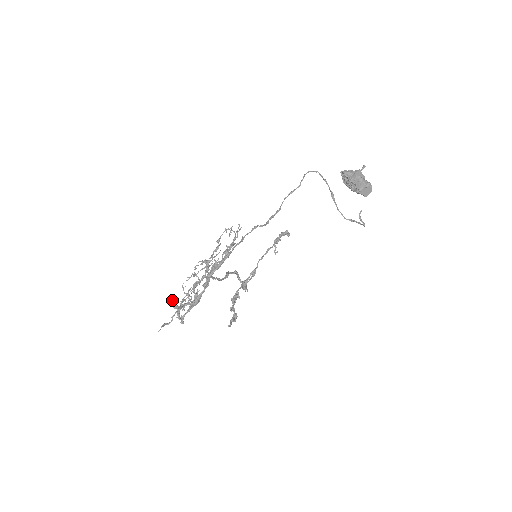
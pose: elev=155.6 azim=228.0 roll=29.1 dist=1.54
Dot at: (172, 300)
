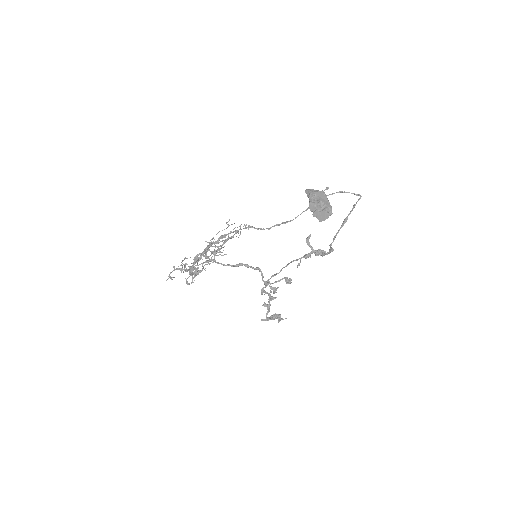
Dot at: occluded
